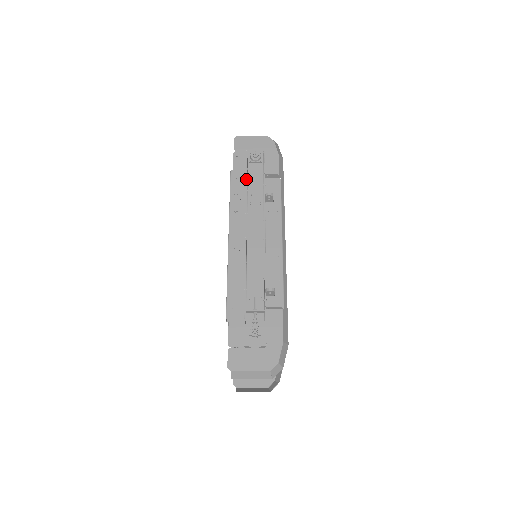
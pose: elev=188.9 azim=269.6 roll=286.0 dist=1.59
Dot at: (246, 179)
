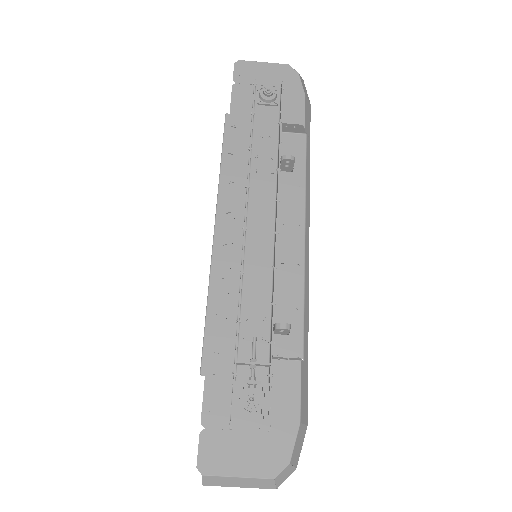
Dot at: occluded
